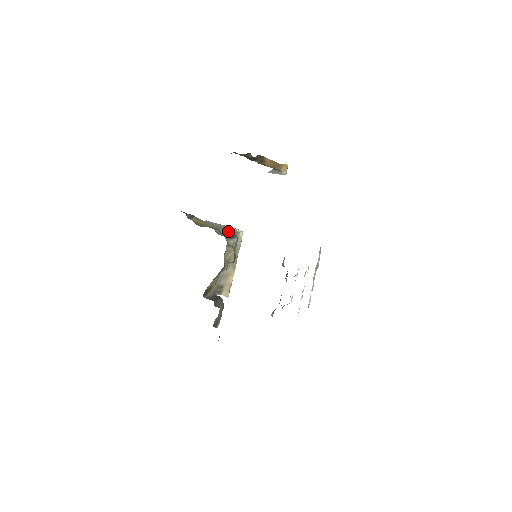
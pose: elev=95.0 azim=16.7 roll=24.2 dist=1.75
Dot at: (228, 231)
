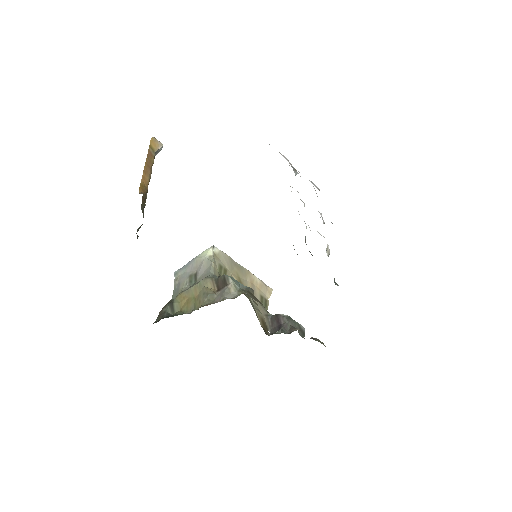
Dot at: (212, 278)
